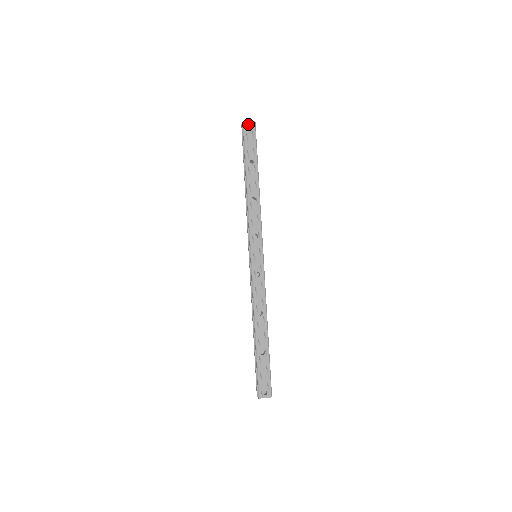
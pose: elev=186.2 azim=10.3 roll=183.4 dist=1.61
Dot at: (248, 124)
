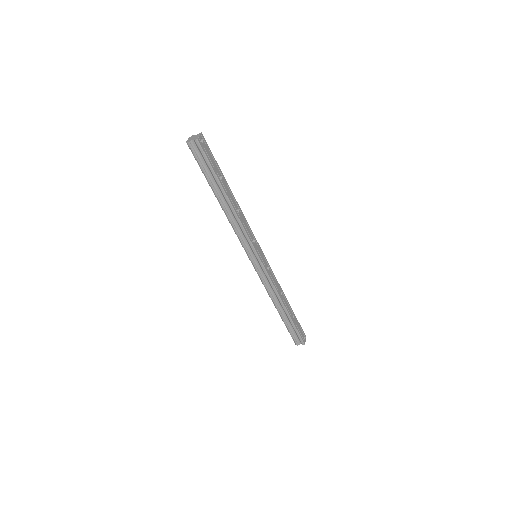
Dot at: (198, 139)
